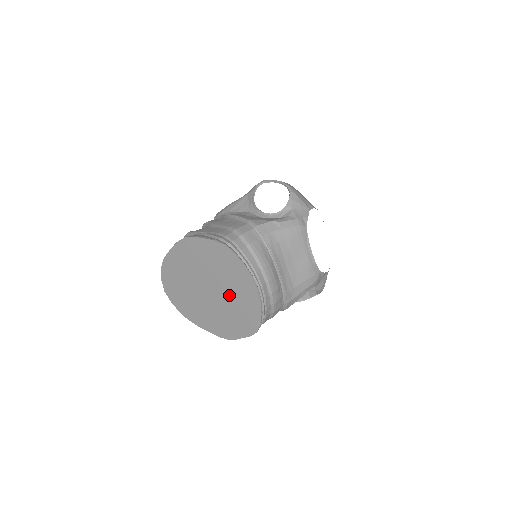
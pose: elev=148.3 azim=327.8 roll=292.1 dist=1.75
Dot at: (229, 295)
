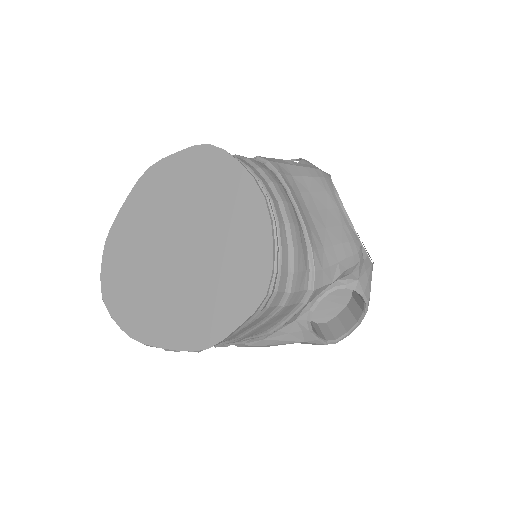
Dot at: (214, 239)
